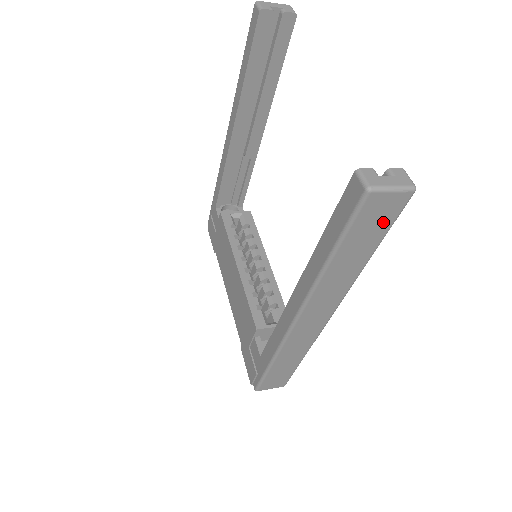
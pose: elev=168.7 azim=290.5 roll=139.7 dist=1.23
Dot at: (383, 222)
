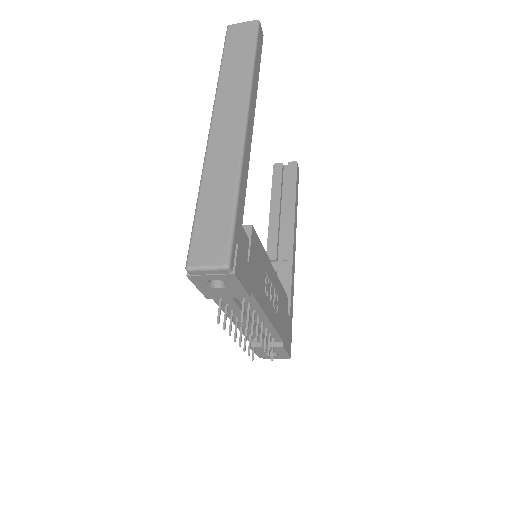
Dot at: (247, 38)
